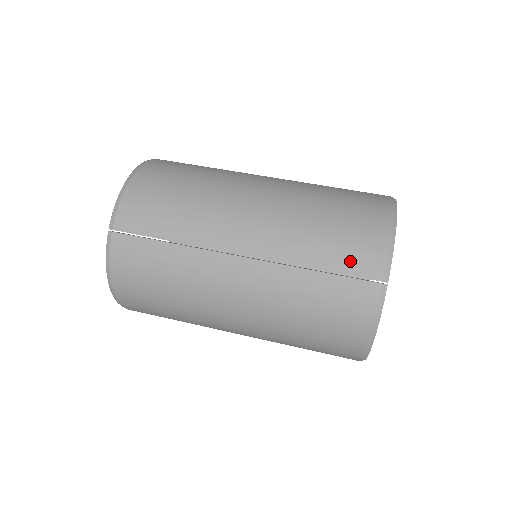
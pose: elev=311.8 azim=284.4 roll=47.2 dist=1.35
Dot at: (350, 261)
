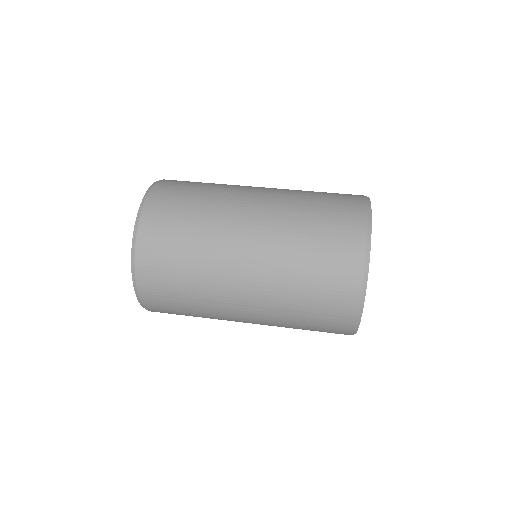
Dot at: (331, 307)
